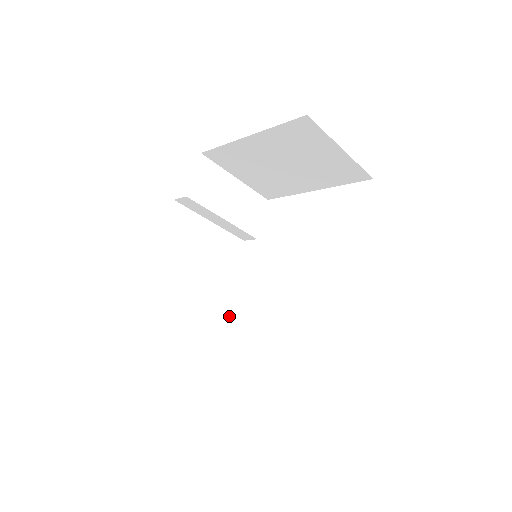
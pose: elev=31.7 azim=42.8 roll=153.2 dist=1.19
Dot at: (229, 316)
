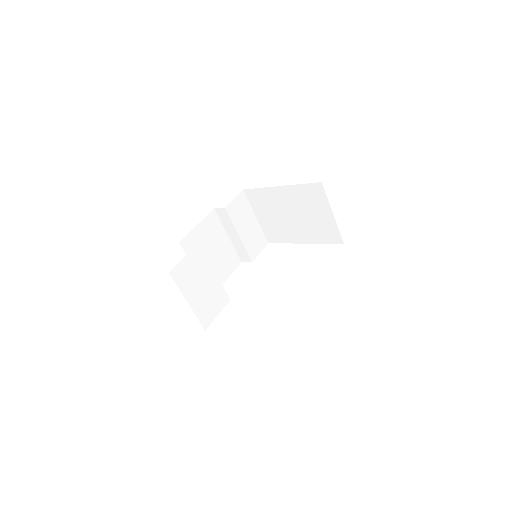
Dot at: (218, 293)
